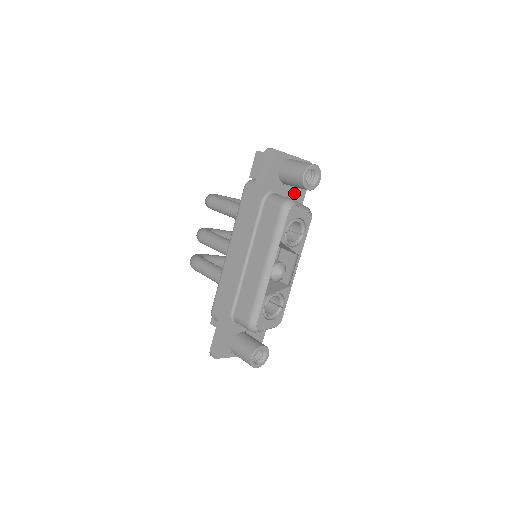
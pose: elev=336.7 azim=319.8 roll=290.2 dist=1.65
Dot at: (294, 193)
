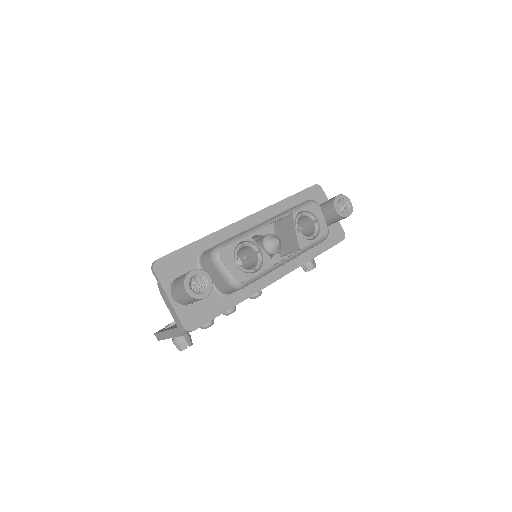
Dot at: occluded
